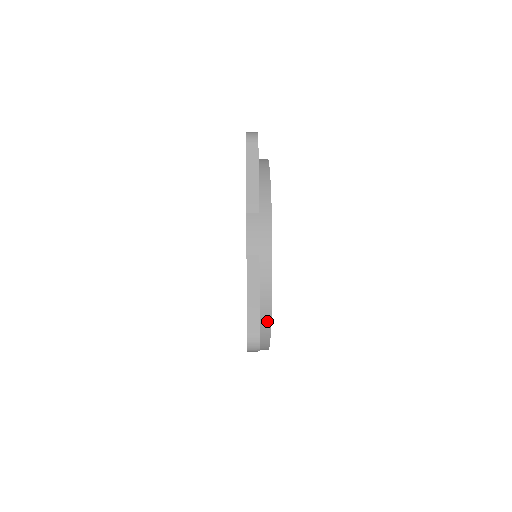
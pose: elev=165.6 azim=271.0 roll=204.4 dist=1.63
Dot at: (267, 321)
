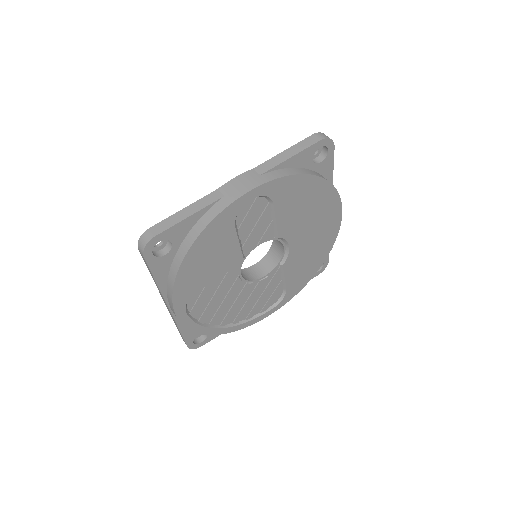
Dot at: (181, 258)
